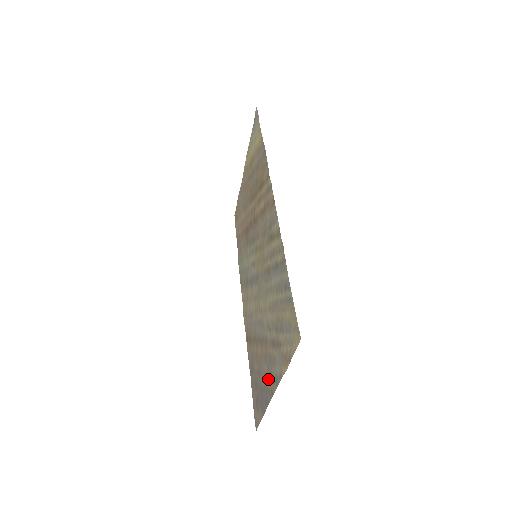
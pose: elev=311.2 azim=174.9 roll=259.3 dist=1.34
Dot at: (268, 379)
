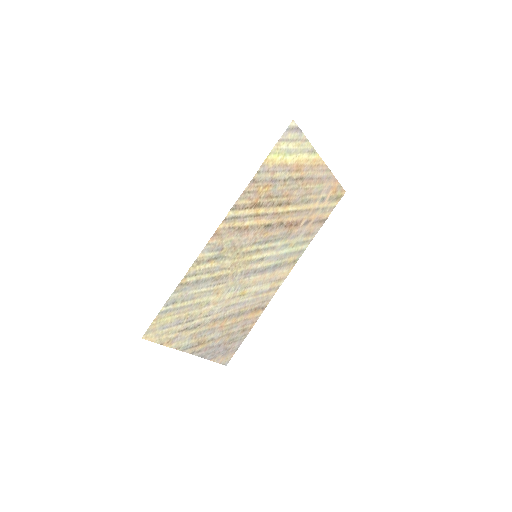
Dot at: (203, 343)
